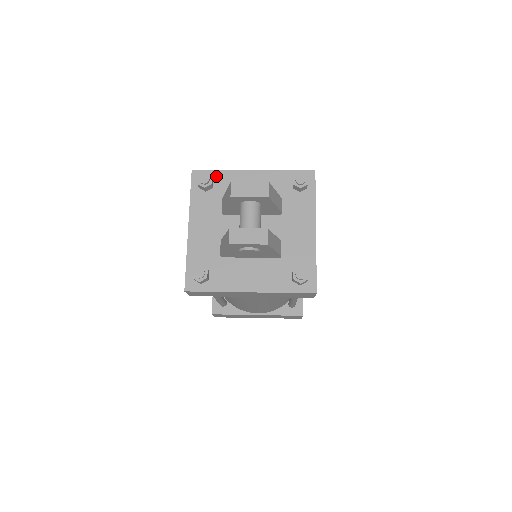
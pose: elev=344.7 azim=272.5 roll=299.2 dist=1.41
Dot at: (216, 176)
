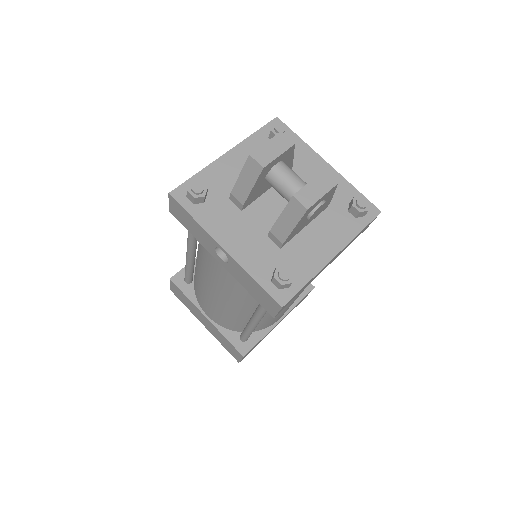
Dot at: occluded
